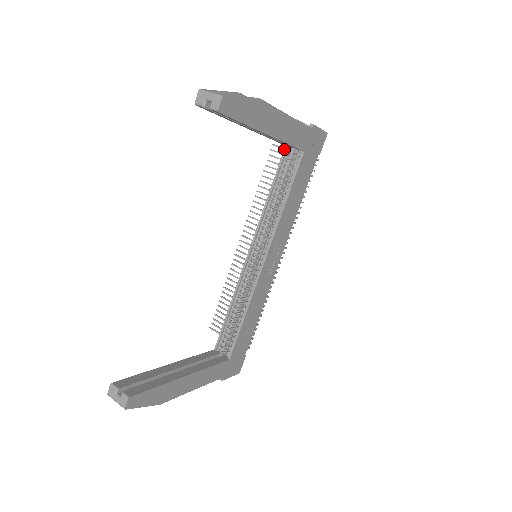
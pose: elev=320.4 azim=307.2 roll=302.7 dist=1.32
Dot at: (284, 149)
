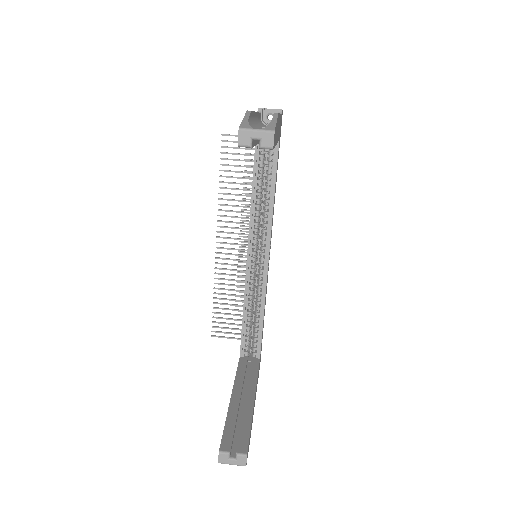
Dot at: occluded
